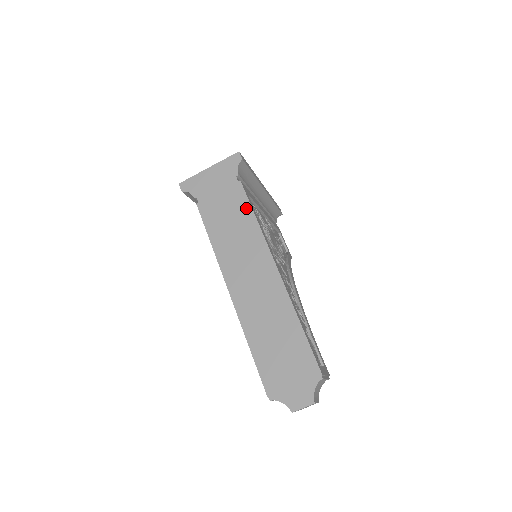
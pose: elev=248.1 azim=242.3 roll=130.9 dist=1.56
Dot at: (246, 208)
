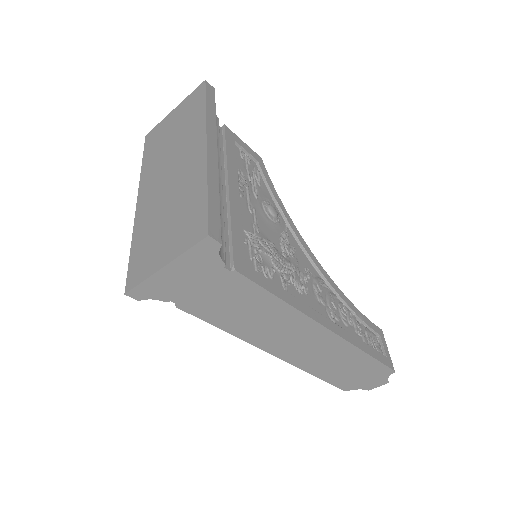
Dot at: (261, 295)
